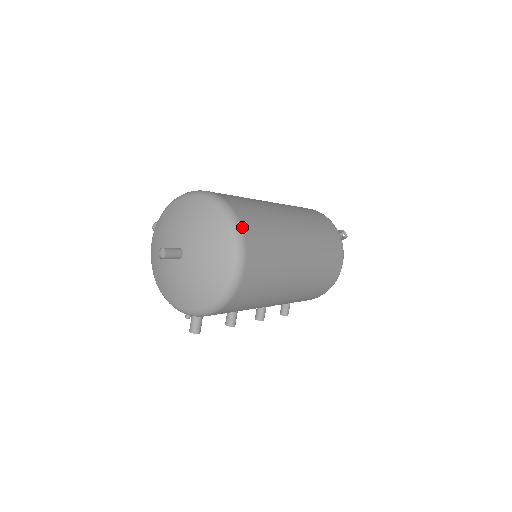
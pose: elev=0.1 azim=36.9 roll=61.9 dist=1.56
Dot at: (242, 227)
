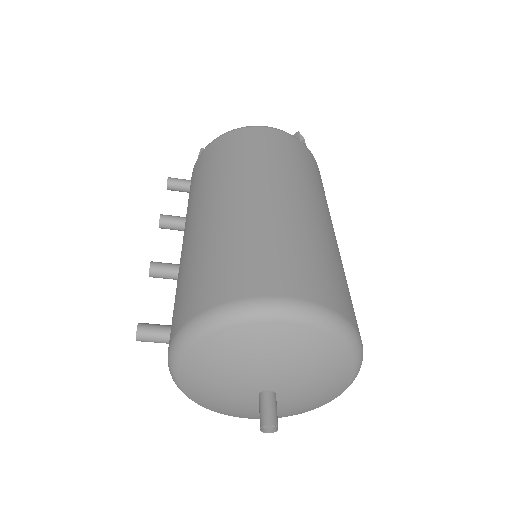
Dot at: (353, 325)
